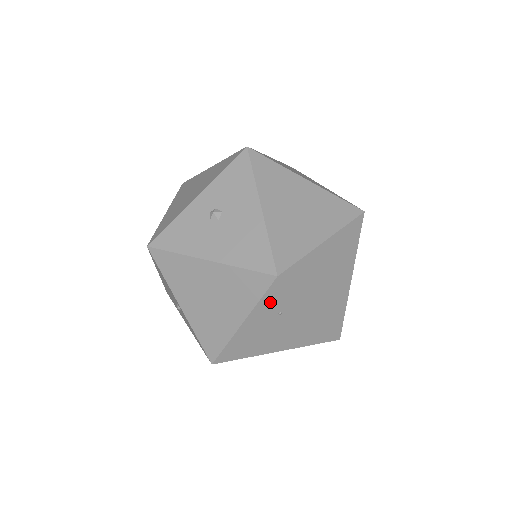
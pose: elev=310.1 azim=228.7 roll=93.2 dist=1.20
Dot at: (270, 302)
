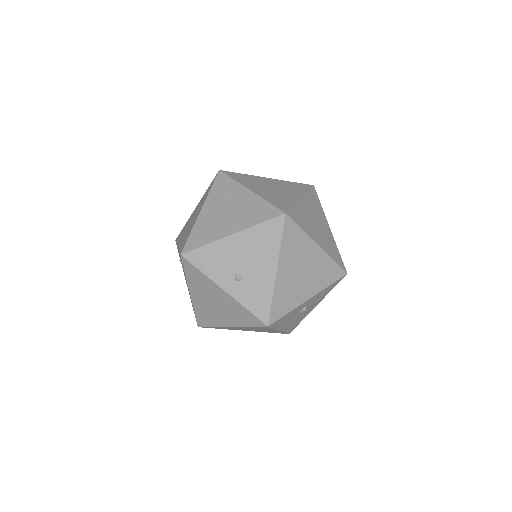
Dot at: (218, 189)
